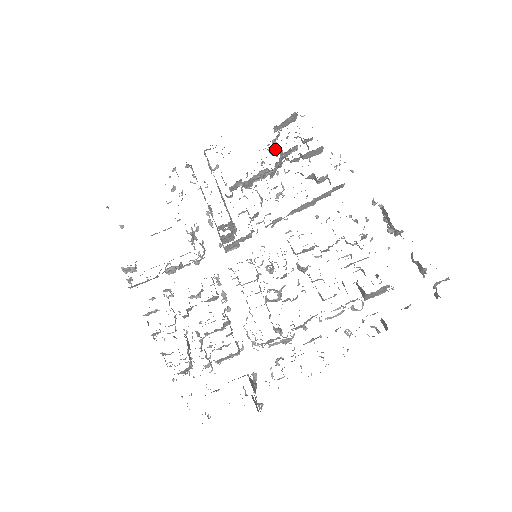
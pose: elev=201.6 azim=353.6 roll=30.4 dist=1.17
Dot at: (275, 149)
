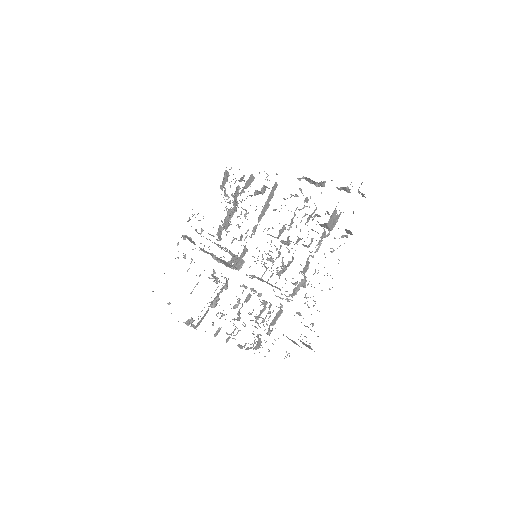
Dot at: occluded
